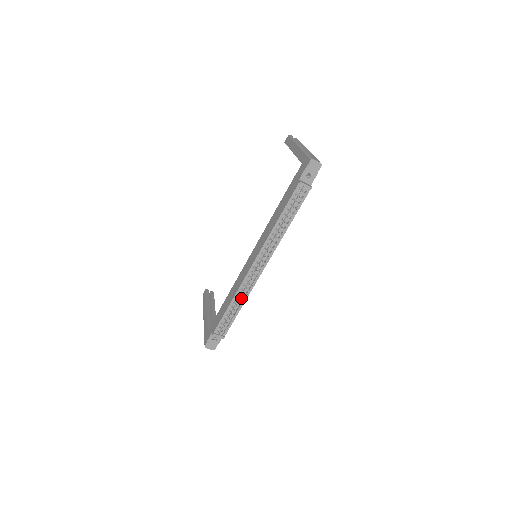
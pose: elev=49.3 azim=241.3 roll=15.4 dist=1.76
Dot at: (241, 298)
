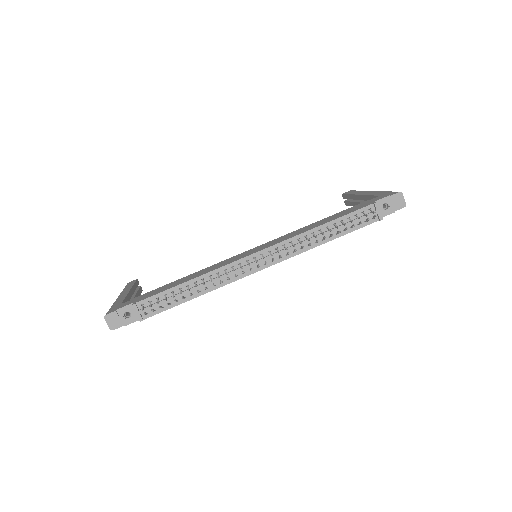
Dot at: (211, 281)
